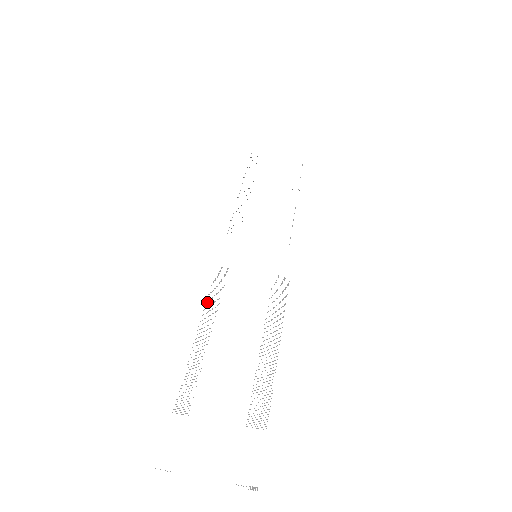
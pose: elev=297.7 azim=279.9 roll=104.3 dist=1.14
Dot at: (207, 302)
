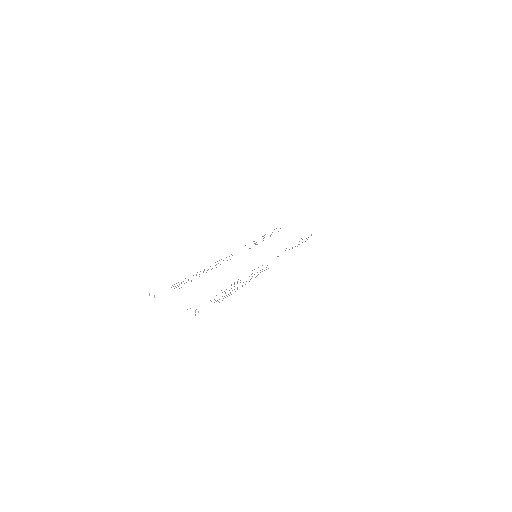
Dot at: (215, 262)
